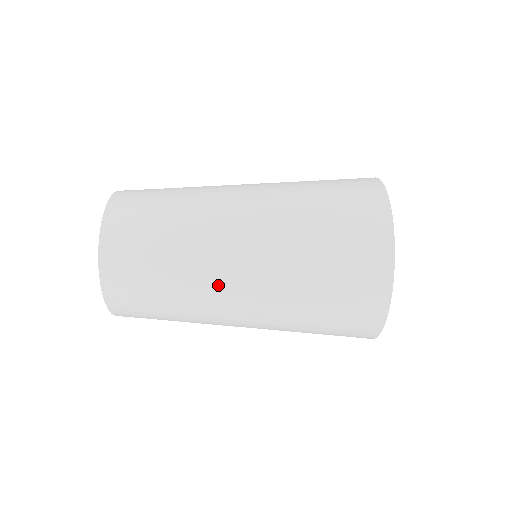
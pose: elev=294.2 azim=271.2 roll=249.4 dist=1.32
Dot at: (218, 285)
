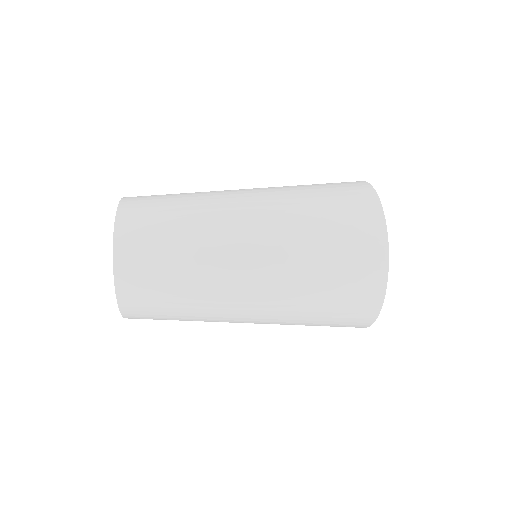
Dot at: (227, 197)
